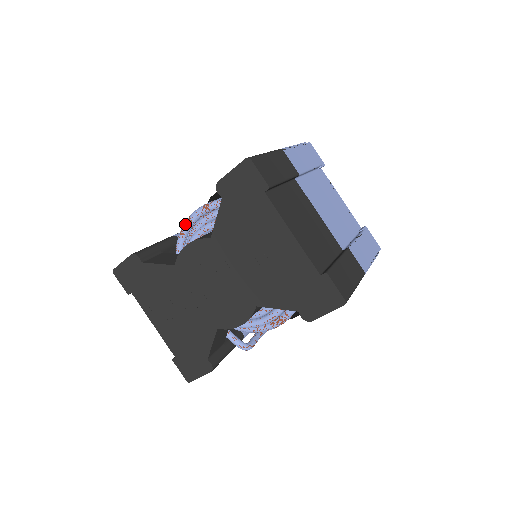
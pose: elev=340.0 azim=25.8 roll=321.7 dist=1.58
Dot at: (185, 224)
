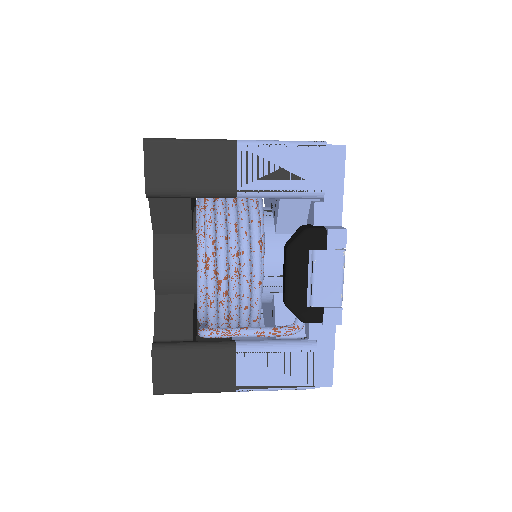
Dot at: occluded
